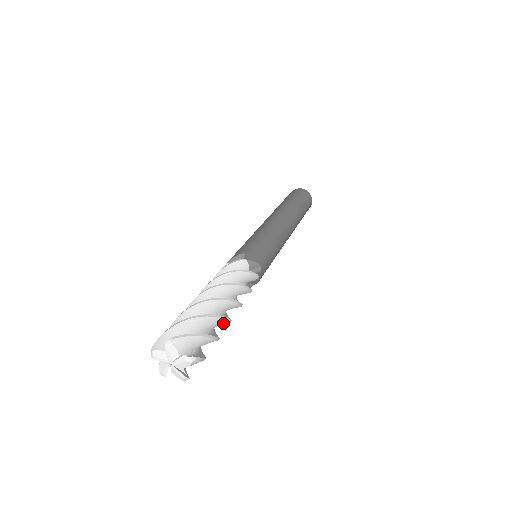
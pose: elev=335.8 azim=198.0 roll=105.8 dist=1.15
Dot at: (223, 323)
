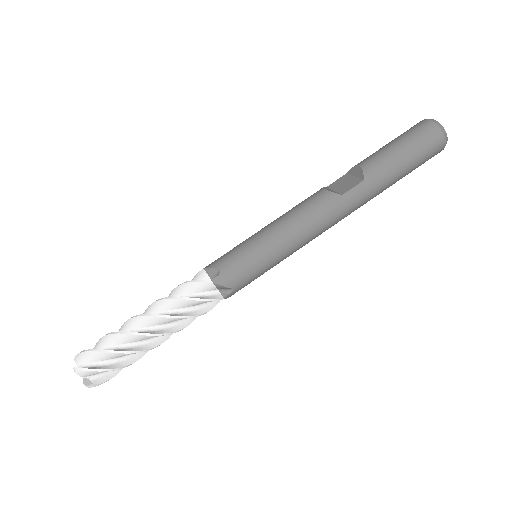
Dot at: occluded
